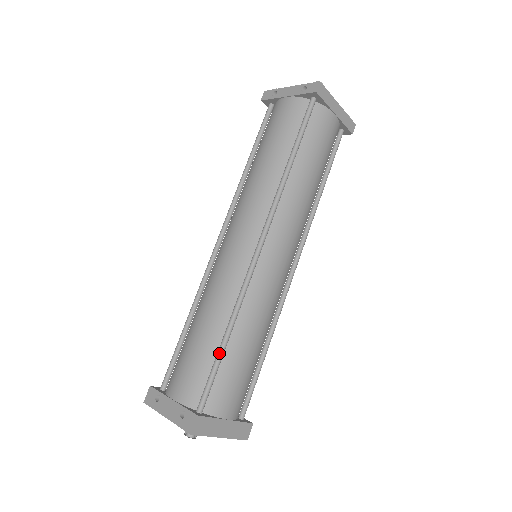
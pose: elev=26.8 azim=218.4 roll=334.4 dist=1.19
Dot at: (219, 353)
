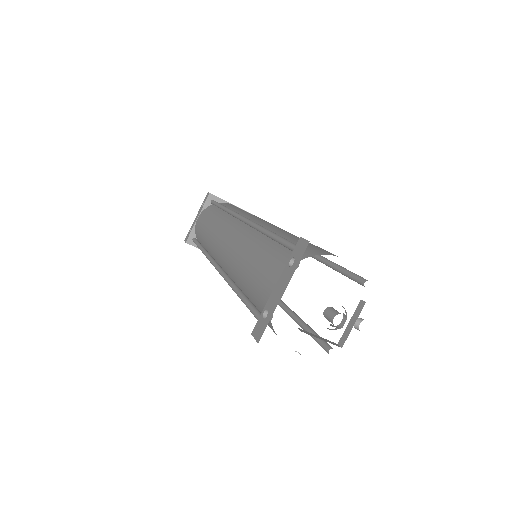
Dot at: (276, 237)
